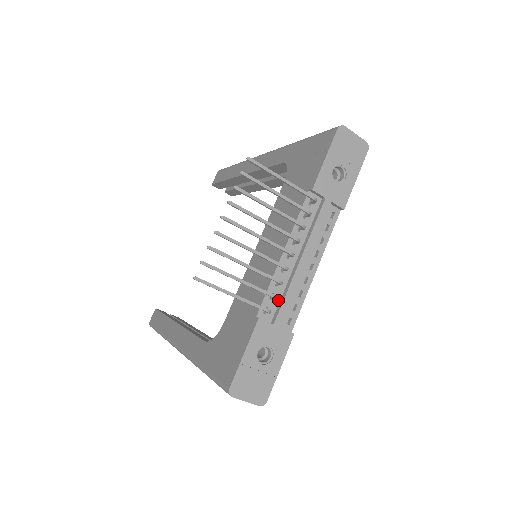
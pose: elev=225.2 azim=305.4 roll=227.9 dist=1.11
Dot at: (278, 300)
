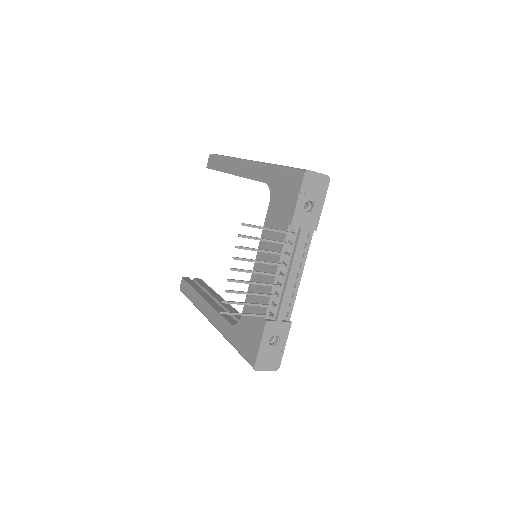
Dot at: (277, 304)
